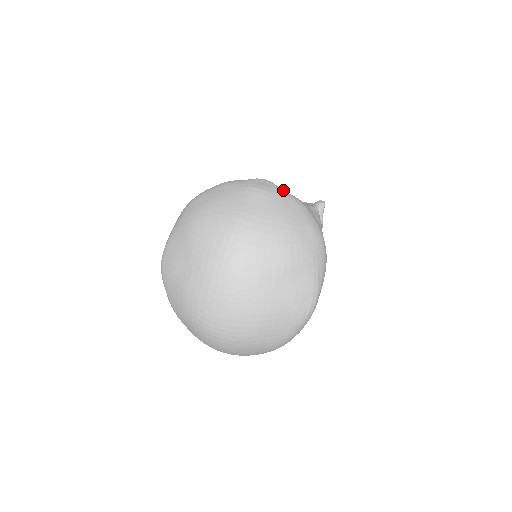
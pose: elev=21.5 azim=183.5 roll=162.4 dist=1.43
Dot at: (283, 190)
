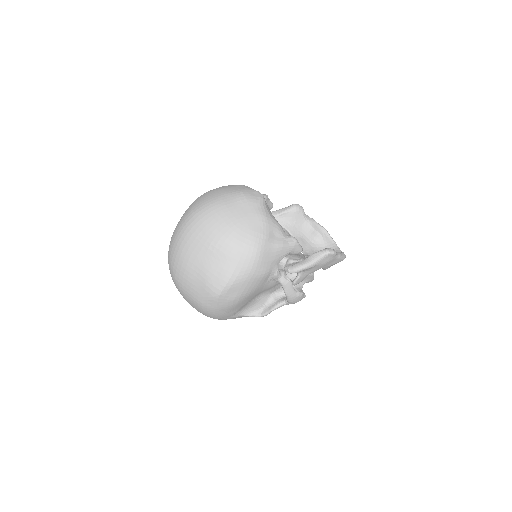
Dot at: (263, 206)
